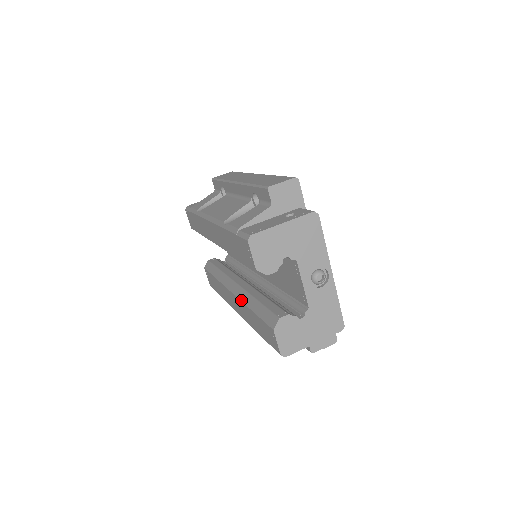
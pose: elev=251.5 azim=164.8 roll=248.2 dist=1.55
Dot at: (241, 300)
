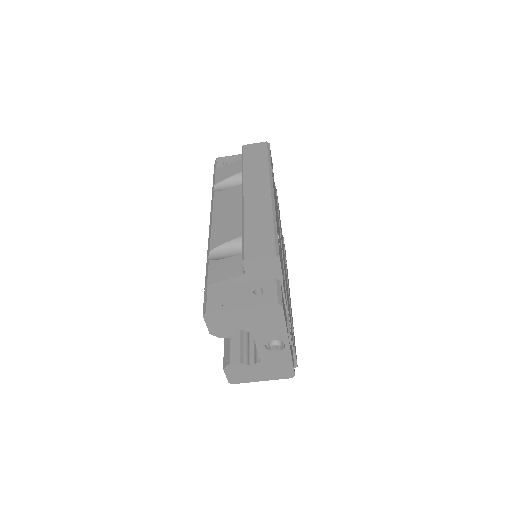
Dot at: occluded
